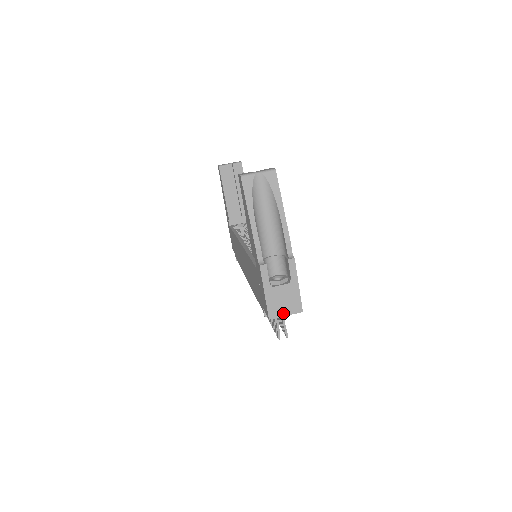
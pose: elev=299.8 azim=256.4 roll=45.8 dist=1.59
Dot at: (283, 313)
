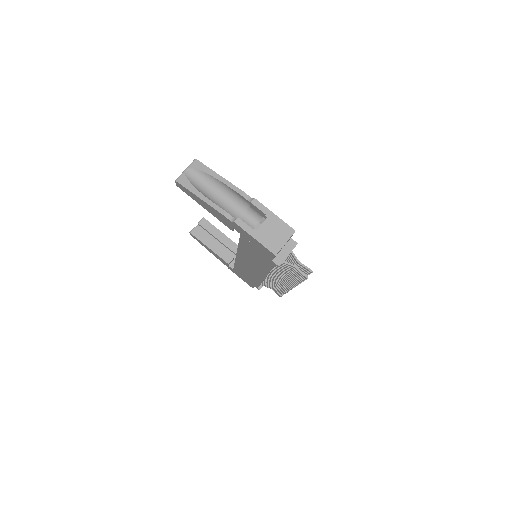
Dot at: (282, 243)
